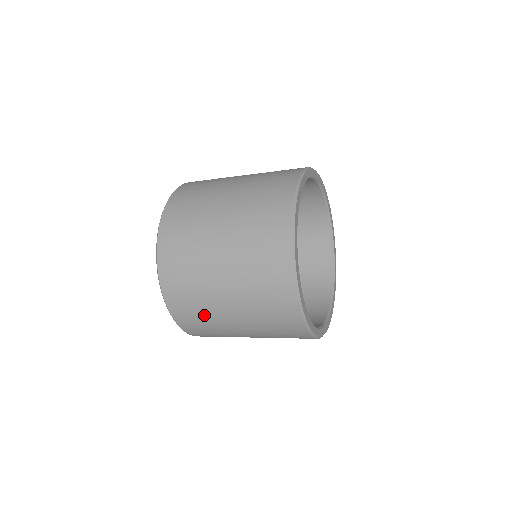
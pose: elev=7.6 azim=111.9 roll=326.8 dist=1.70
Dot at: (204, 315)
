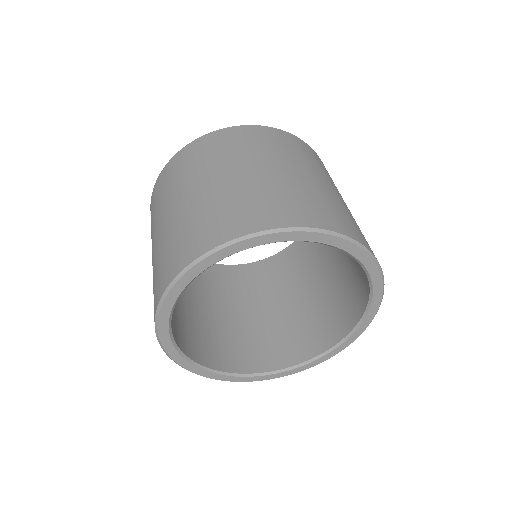
Dot at: occluded
